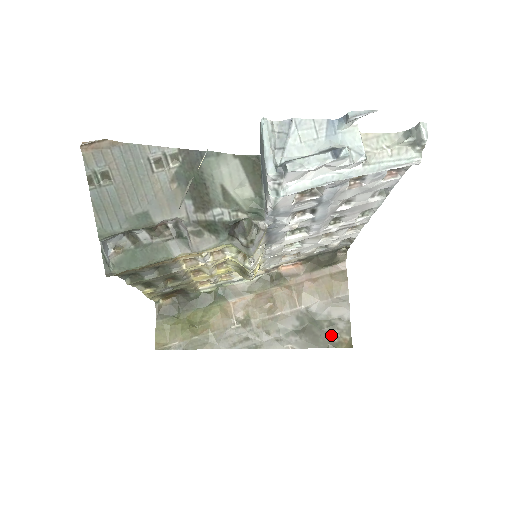
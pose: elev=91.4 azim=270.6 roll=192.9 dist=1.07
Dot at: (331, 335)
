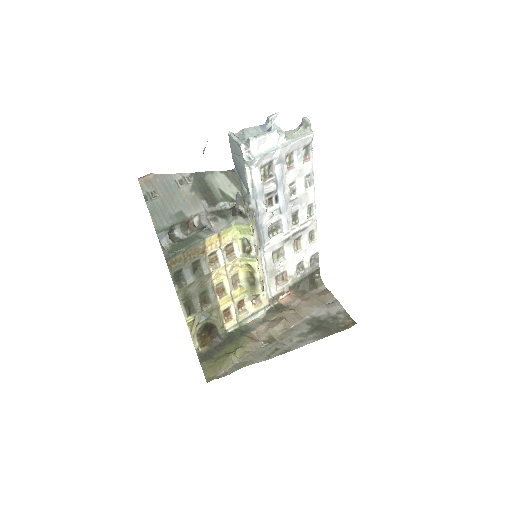
Dot at: (337, 324)
